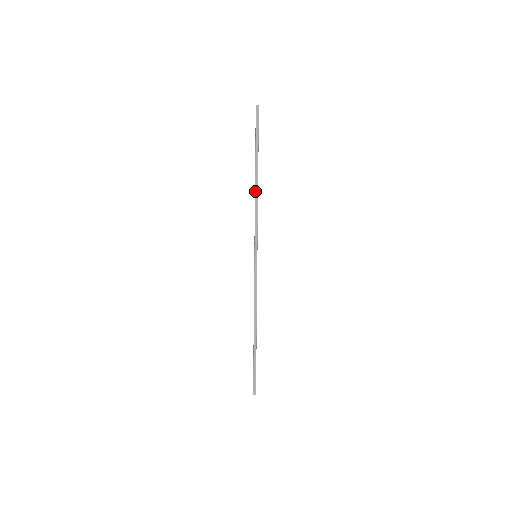
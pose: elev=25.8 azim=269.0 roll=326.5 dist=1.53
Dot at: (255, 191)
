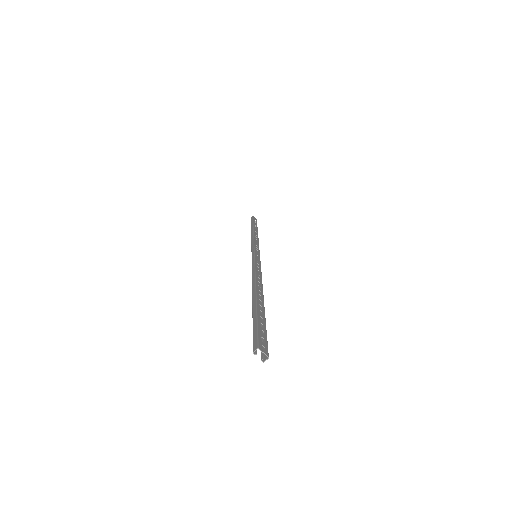
Dot at: (251, 235)
